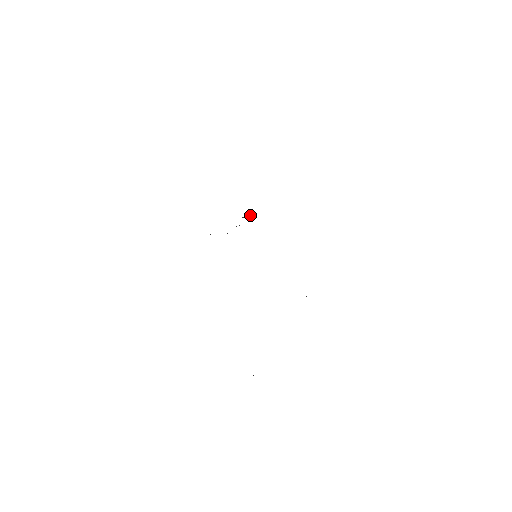
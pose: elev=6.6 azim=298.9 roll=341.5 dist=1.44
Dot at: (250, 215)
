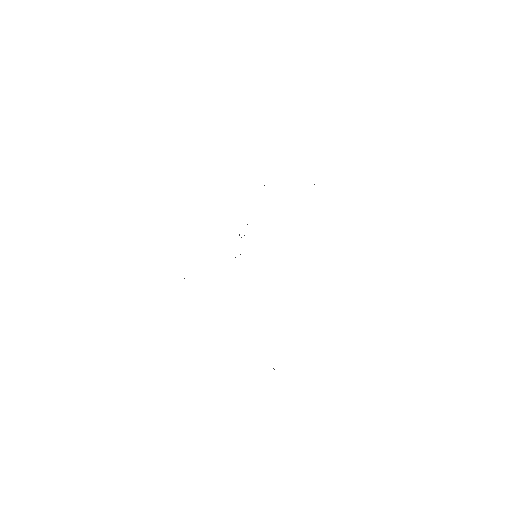
Dot at: occluded
